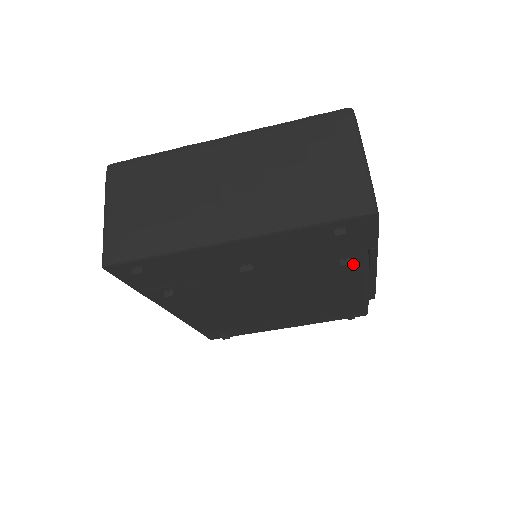
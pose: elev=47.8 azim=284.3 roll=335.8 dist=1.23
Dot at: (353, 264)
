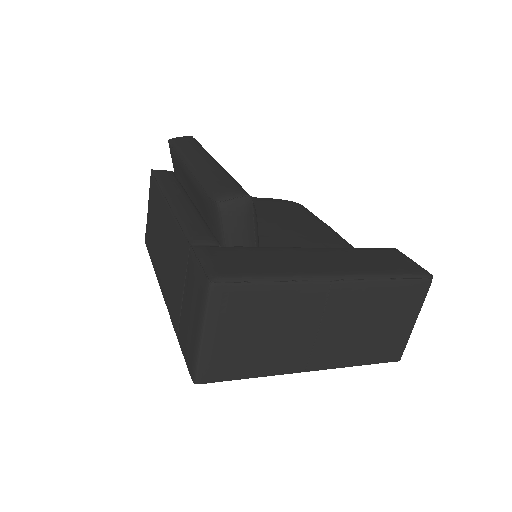
Dot at: occluded
